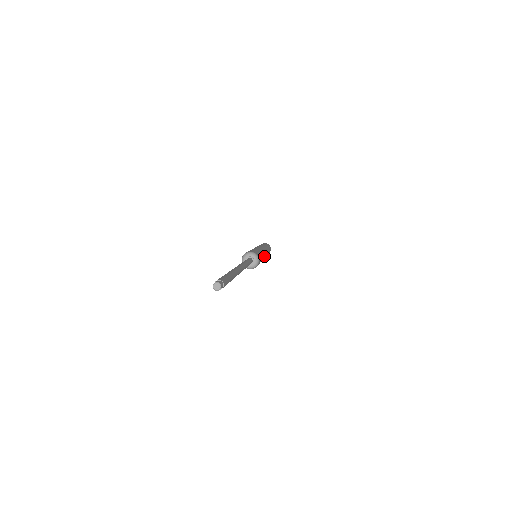
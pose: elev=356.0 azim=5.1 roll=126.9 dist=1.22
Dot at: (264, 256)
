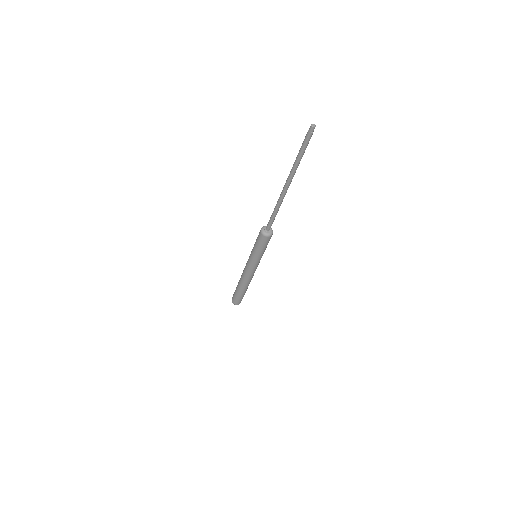
Dot at: occluded
